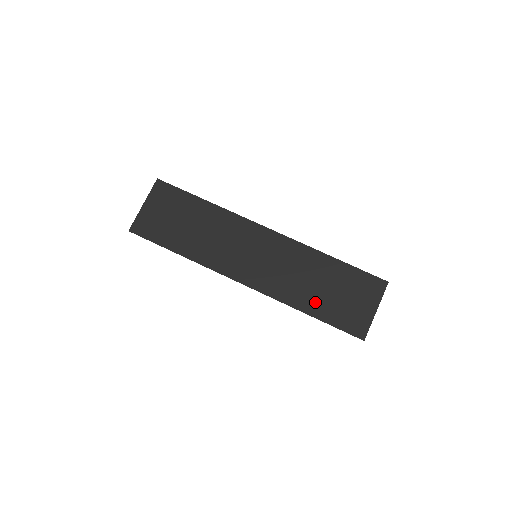
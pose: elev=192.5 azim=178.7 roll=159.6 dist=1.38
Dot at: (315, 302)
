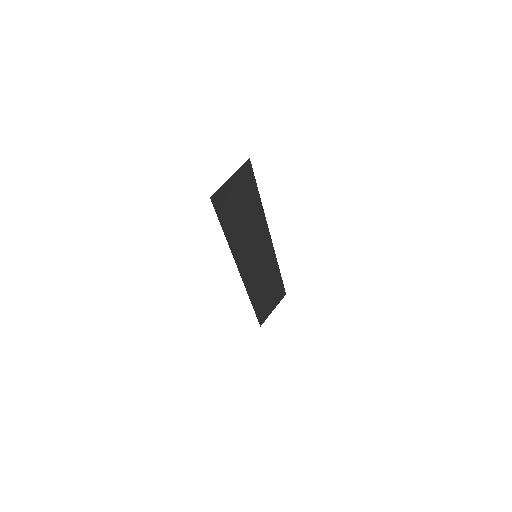
Dot at: (259, 298)
